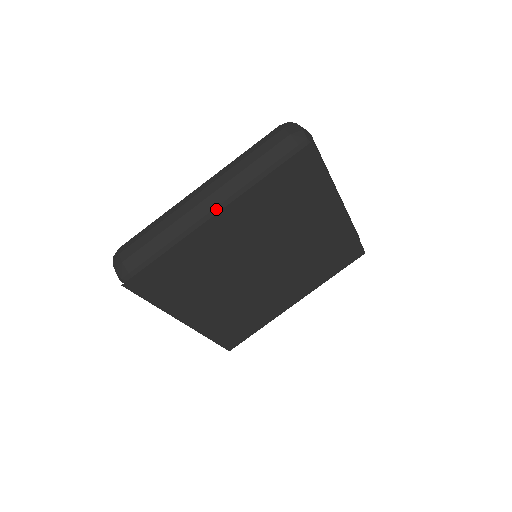
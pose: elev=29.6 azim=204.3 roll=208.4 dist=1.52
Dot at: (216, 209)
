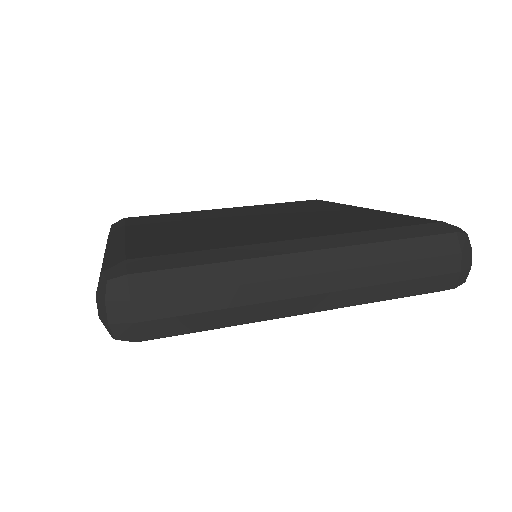
Dot at: occluded
